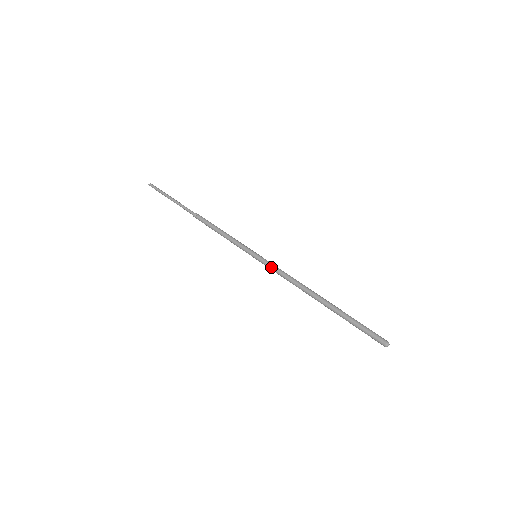
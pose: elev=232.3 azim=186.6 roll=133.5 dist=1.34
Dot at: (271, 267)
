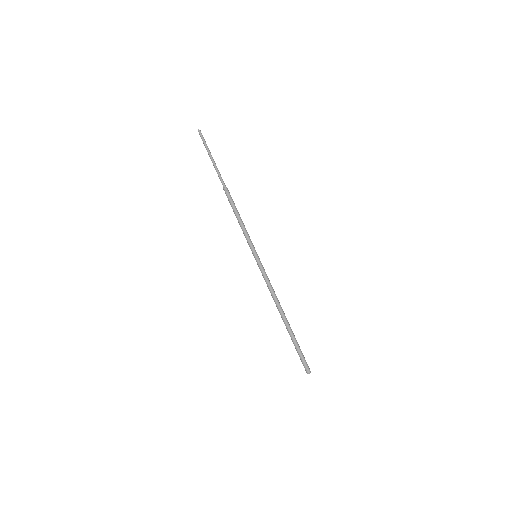
Dot at: (265, 272)
